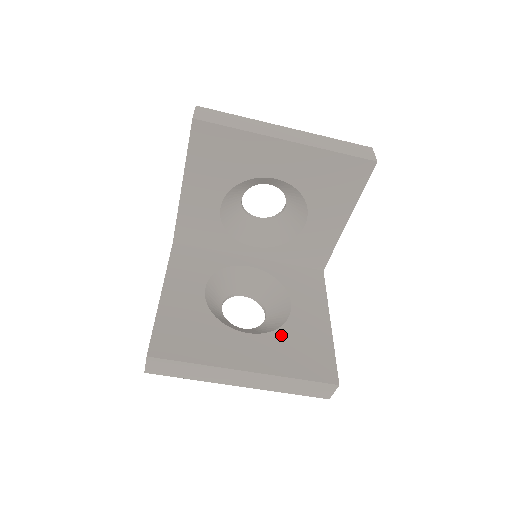
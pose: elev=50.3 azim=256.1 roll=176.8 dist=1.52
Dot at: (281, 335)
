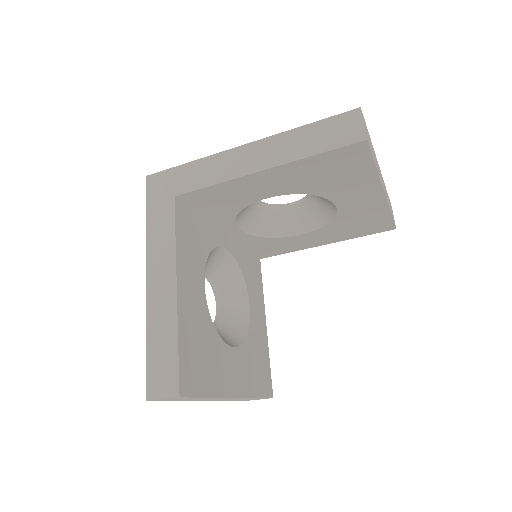
Dot at: (248, 346)
